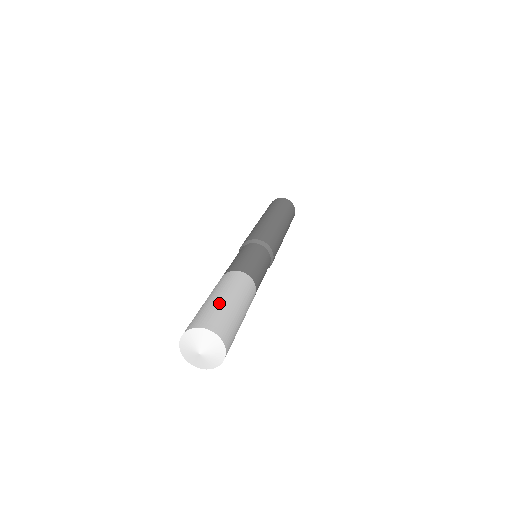
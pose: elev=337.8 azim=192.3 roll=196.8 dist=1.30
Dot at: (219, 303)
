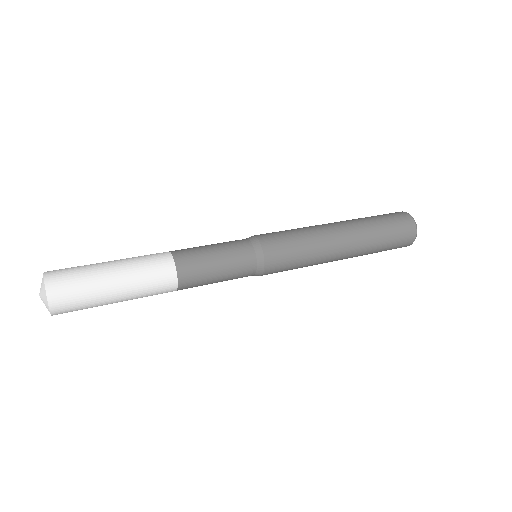
Dot at: (95, 270)
